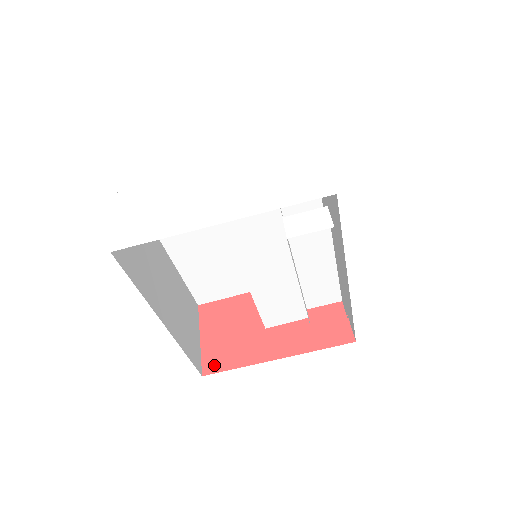
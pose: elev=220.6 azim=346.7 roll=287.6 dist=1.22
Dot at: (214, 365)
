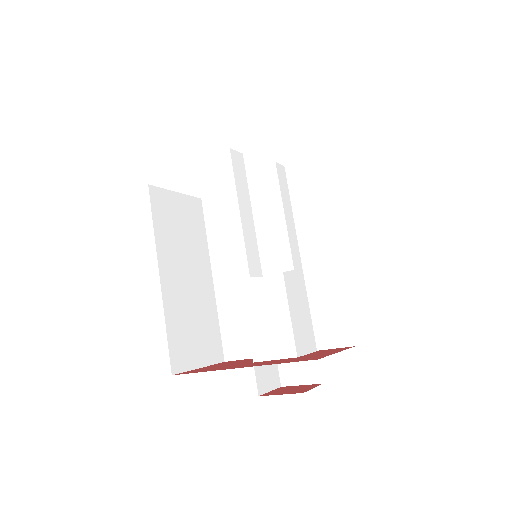
Dot at: (188, 372)
